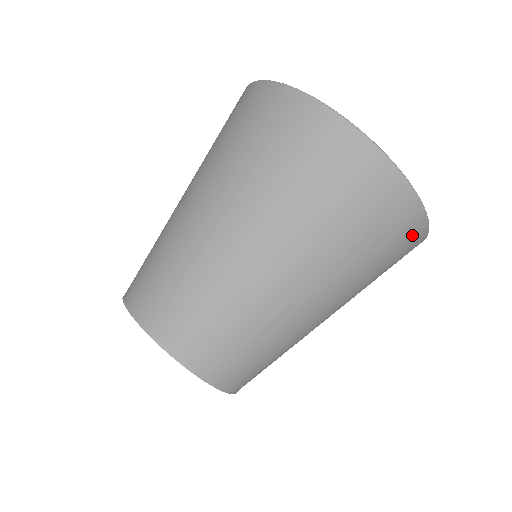
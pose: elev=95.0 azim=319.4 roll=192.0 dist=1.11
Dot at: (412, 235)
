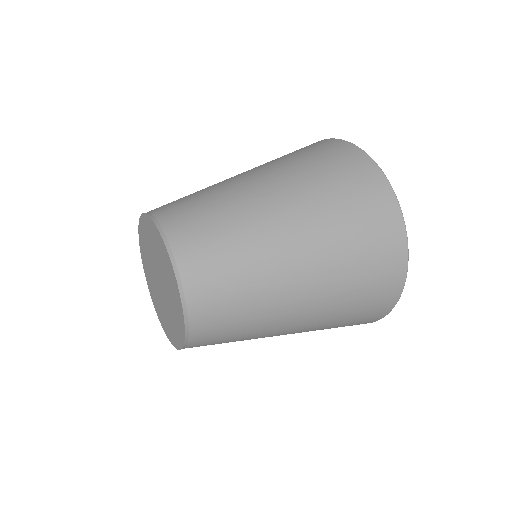
Dot at: (342, 151)
